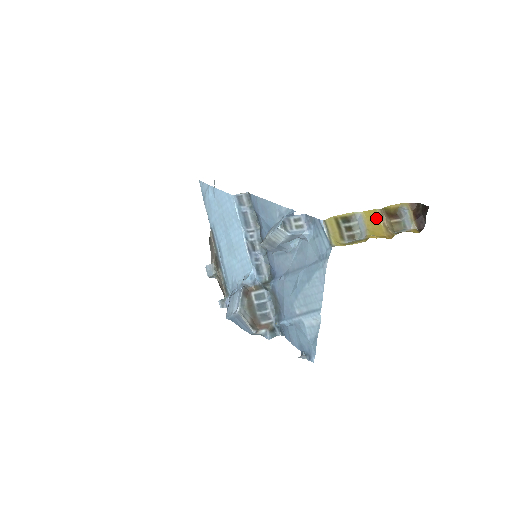
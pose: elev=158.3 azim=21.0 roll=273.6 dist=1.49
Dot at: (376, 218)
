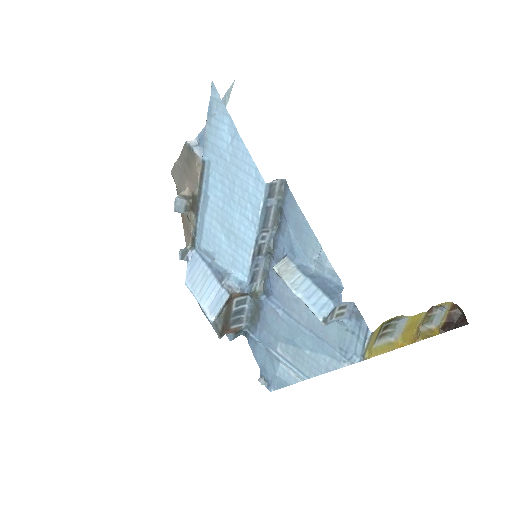
Dot at: (417, 321)
